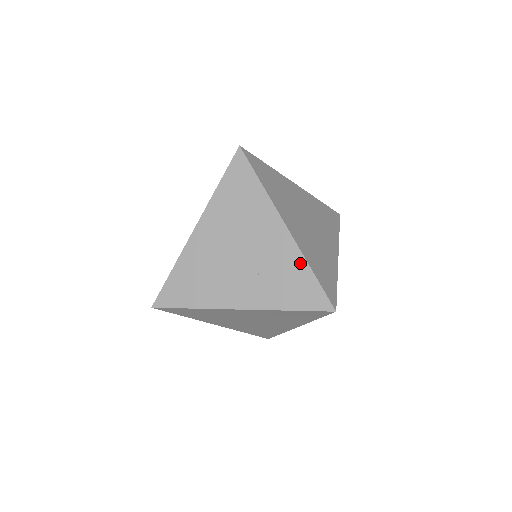
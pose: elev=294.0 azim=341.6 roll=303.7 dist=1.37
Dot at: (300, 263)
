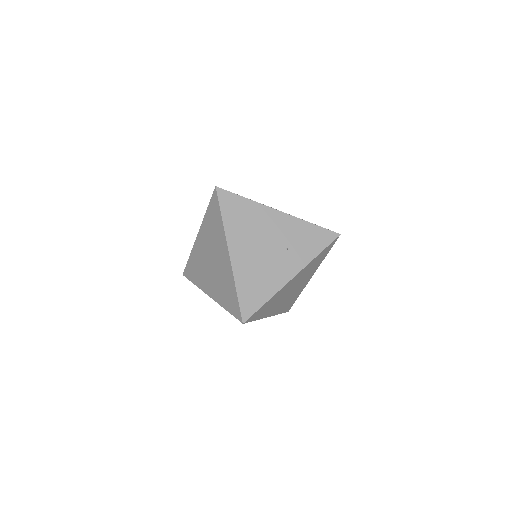
Dot at: (303, 224)
